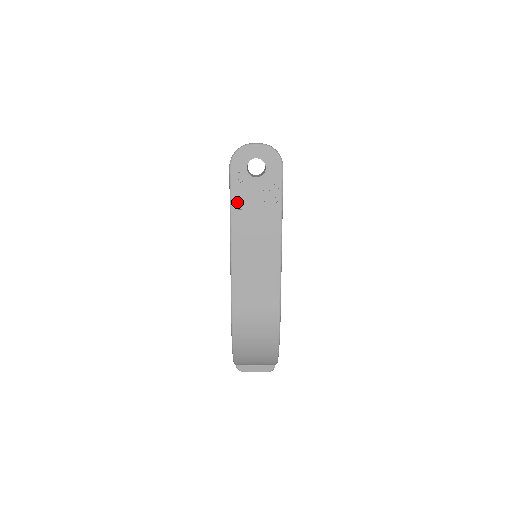
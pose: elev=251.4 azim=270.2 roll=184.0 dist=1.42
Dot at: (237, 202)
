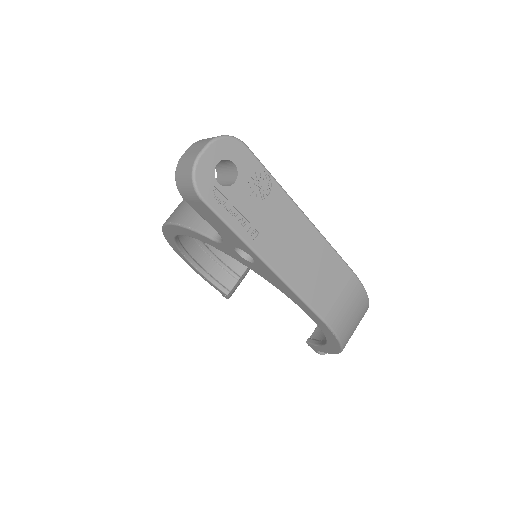
Dot at: (240, 226)
